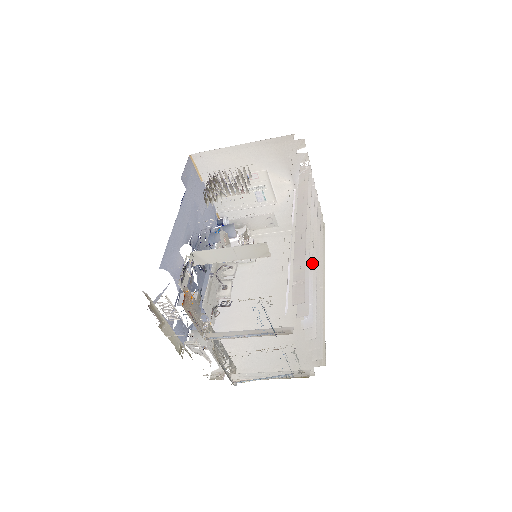
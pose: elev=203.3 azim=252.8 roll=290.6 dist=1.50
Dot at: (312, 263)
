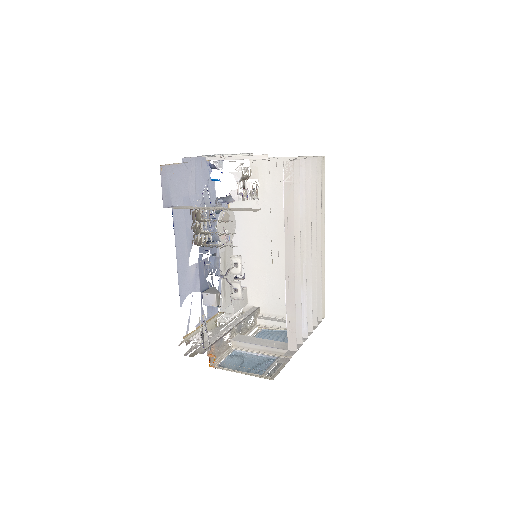
Dot at: (305, 275)
